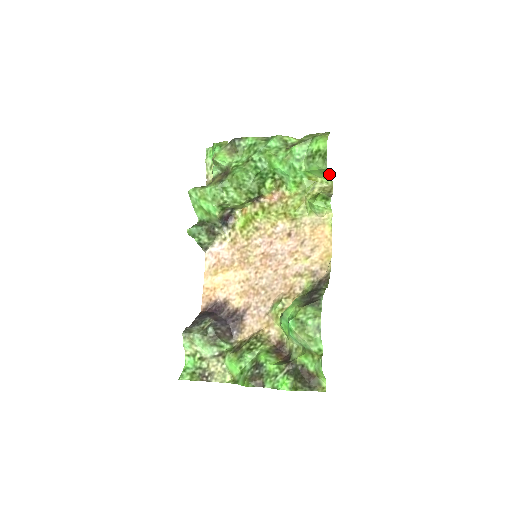
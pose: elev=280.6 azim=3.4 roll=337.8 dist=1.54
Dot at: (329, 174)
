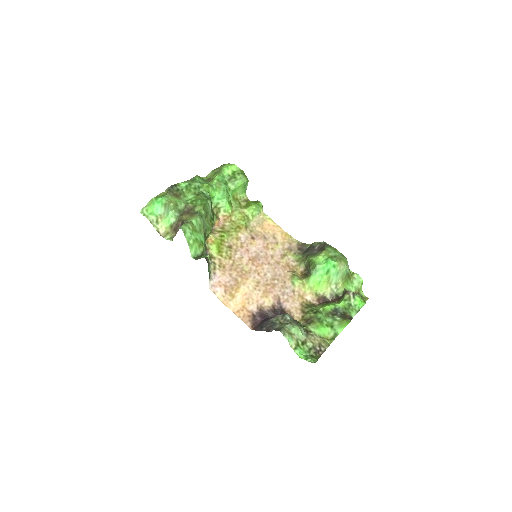
Dot at: (246, 187)
